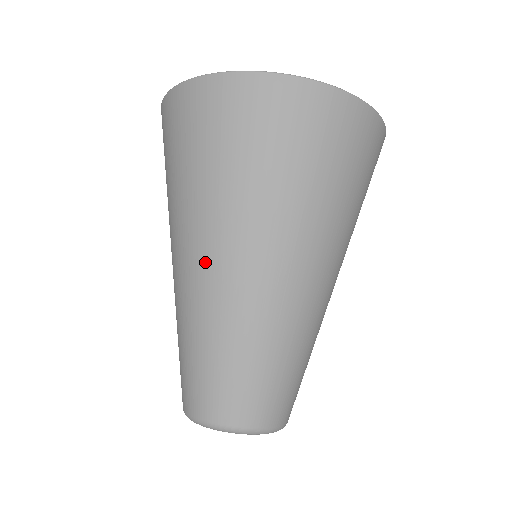
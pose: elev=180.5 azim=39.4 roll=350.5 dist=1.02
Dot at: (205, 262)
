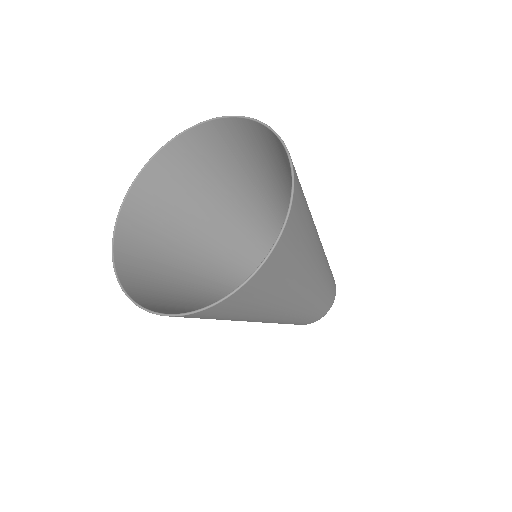
Dot at: occluded
